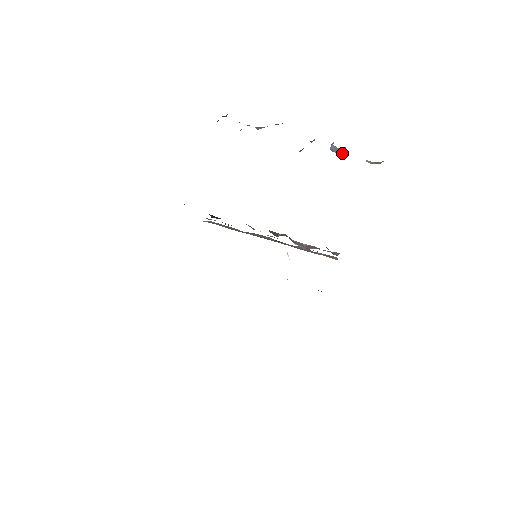
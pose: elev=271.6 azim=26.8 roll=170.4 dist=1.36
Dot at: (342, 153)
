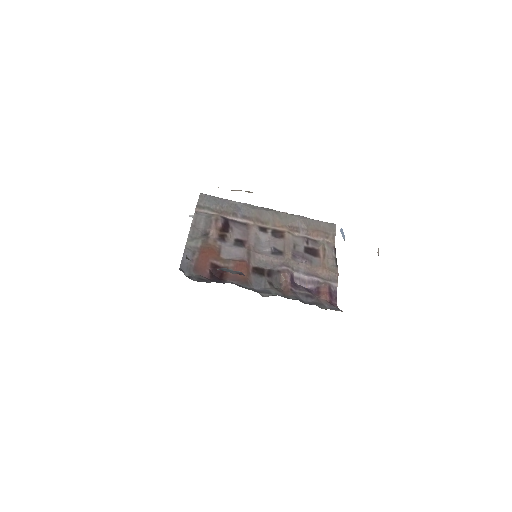
Dot at: occluded
